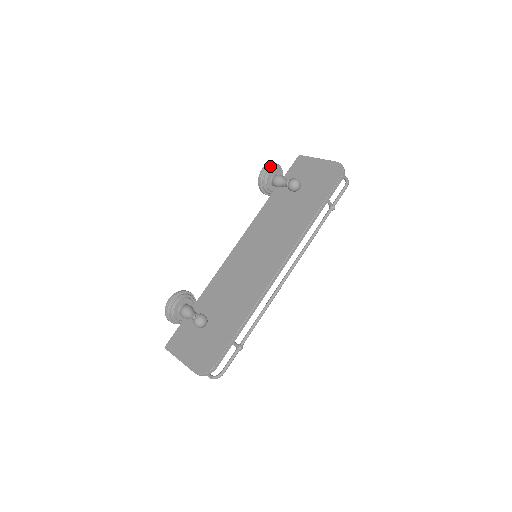
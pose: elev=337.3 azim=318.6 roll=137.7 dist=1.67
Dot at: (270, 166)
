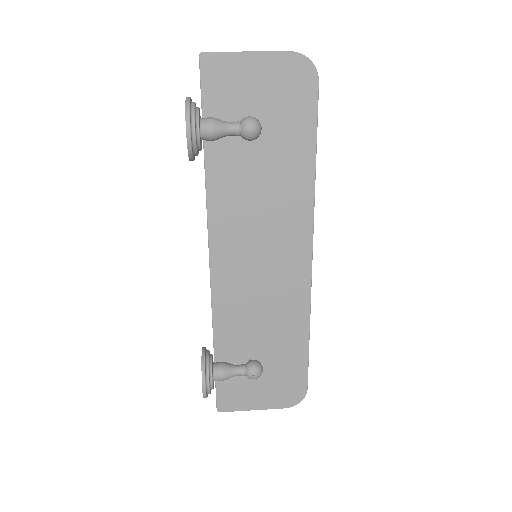
Dot at: (192, 118)
